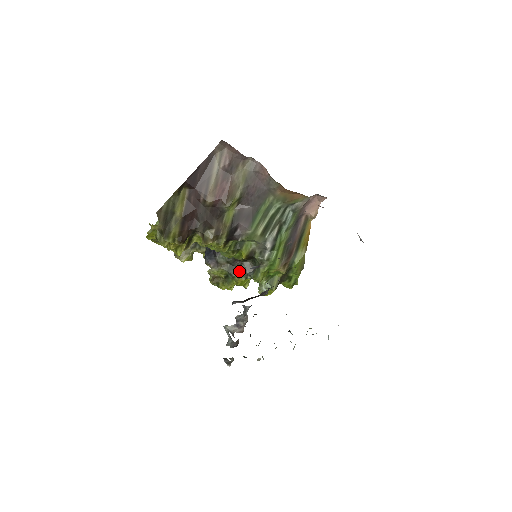
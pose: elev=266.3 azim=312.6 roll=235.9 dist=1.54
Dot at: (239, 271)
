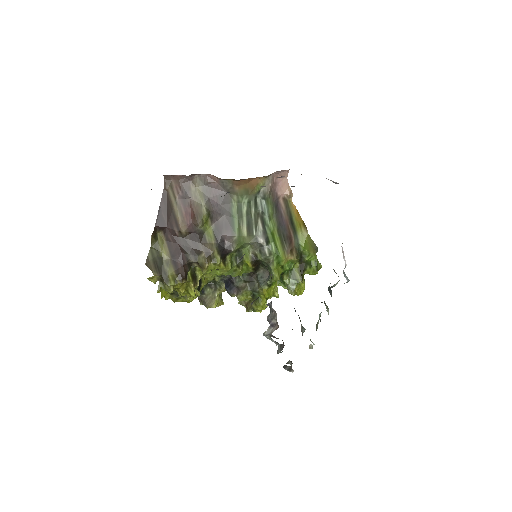
Dot at: (259, 283)
